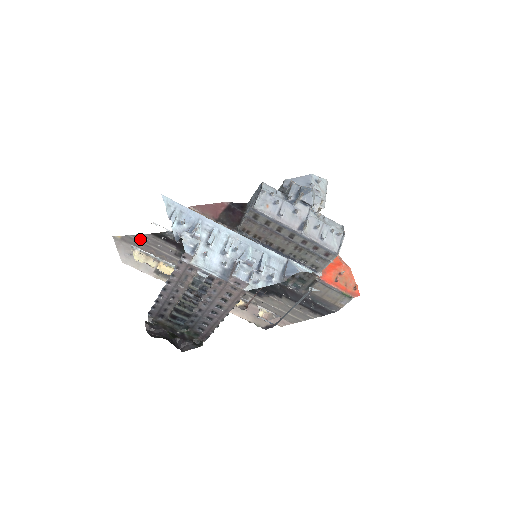
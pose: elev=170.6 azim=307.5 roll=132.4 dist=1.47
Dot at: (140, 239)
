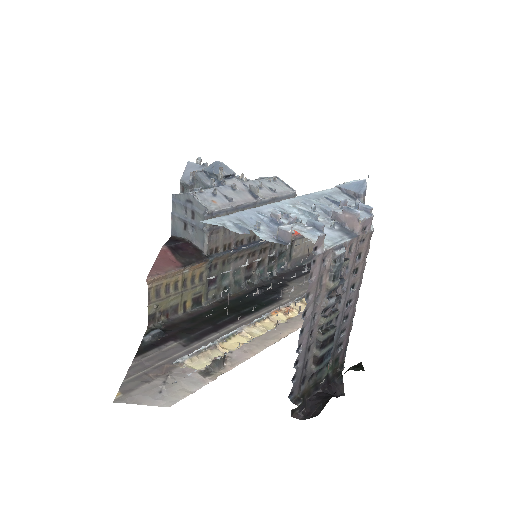
Dot at: (137, 372)
